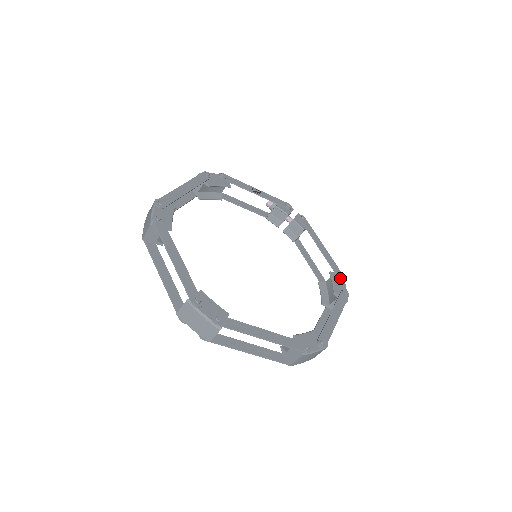
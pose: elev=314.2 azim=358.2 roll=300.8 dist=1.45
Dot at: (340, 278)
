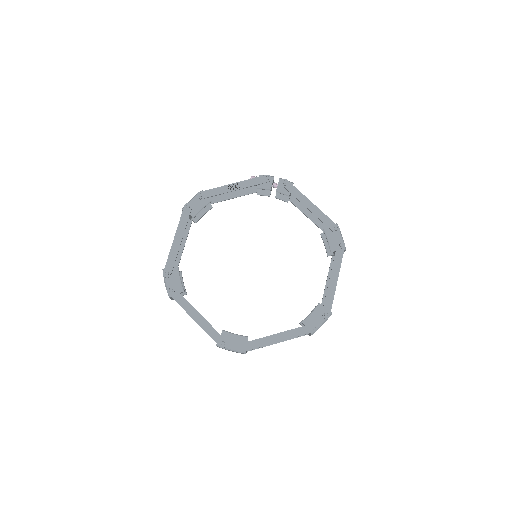
Dot at: (333, 231)
